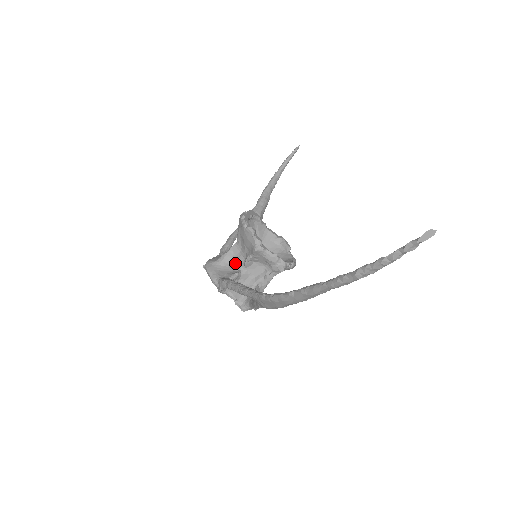
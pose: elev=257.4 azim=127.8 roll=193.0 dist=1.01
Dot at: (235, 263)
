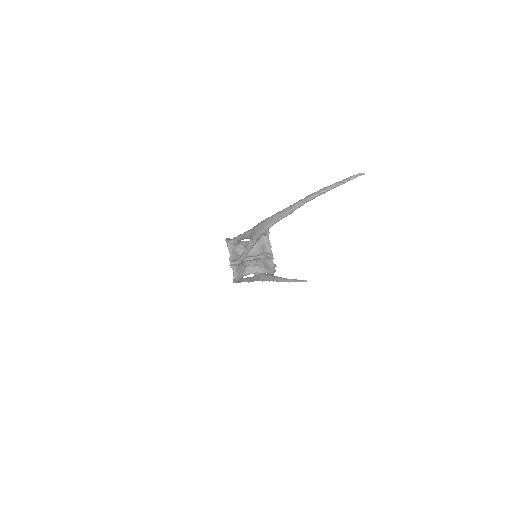
Dot at: occluded
